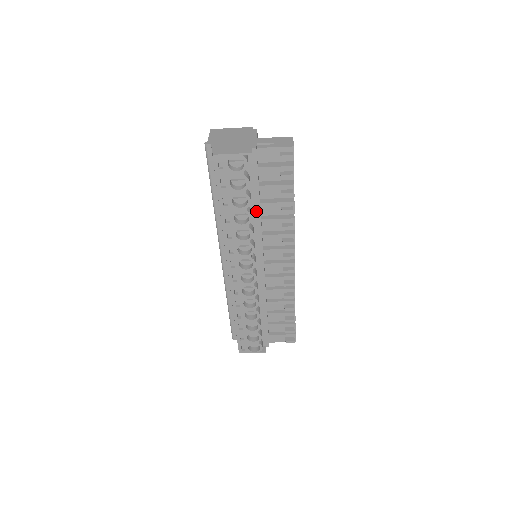
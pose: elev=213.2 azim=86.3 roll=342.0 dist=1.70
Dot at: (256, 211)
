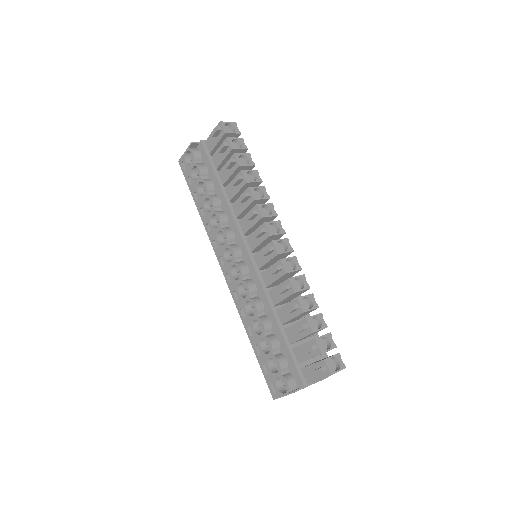
Dot at: (222, 196)
